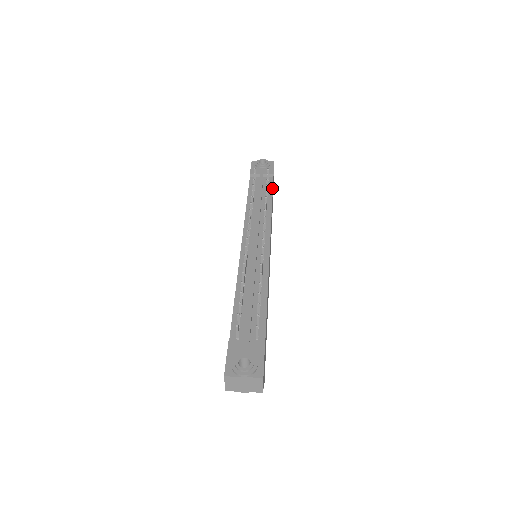
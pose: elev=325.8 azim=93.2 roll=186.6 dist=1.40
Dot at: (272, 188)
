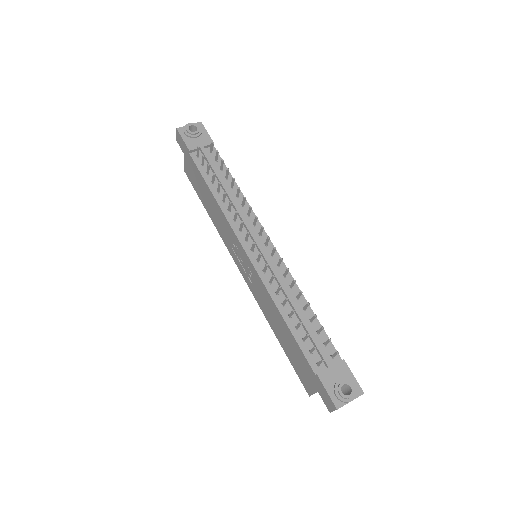
Dot at: (224, 164)
